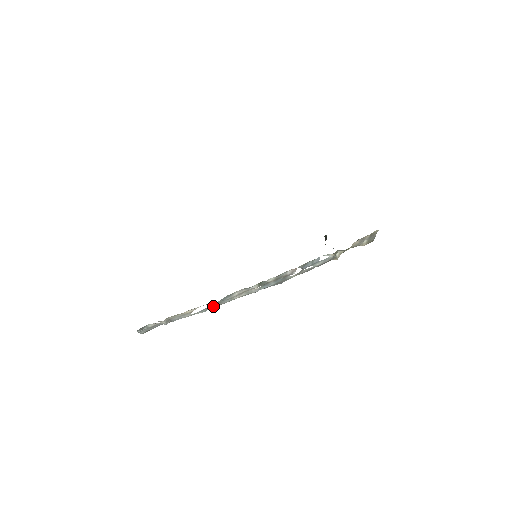
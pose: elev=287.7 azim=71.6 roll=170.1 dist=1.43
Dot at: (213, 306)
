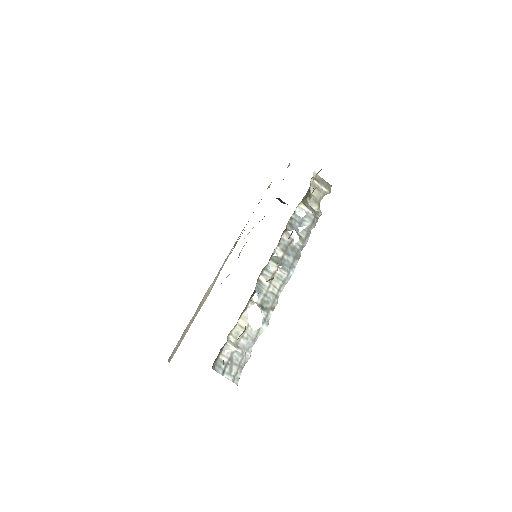
Dot at: (265, 311)
